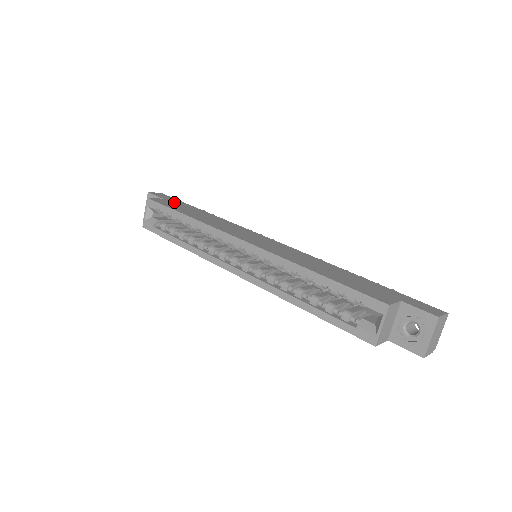
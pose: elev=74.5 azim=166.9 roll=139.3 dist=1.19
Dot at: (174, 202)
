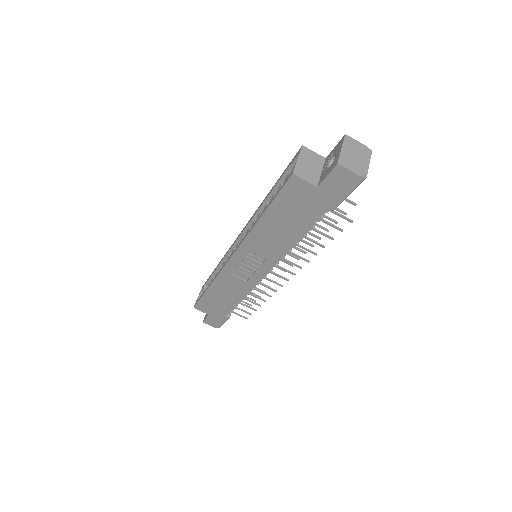
Dot at: occluded
